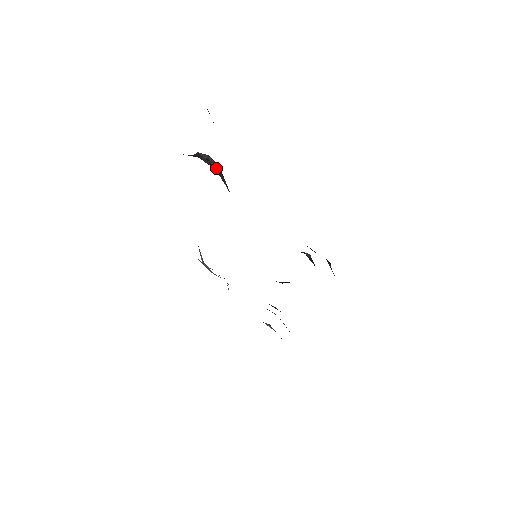
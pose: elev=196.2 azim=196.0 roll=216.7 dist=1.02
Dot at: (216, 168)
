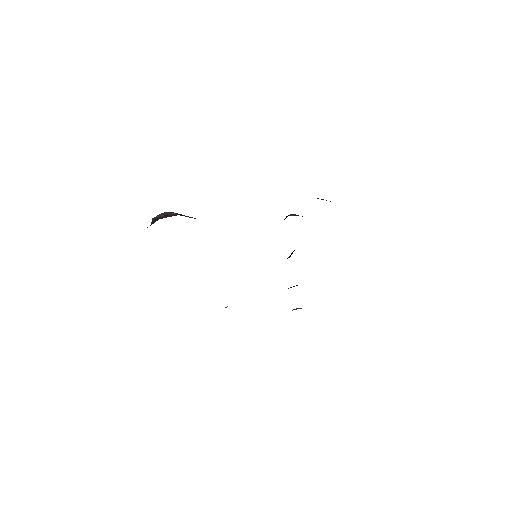
Dot at: occluded
